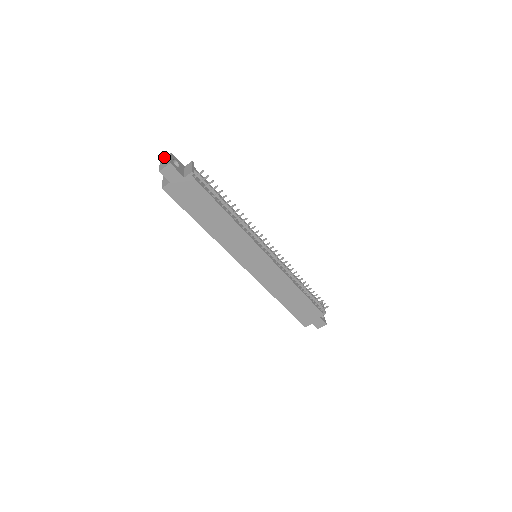
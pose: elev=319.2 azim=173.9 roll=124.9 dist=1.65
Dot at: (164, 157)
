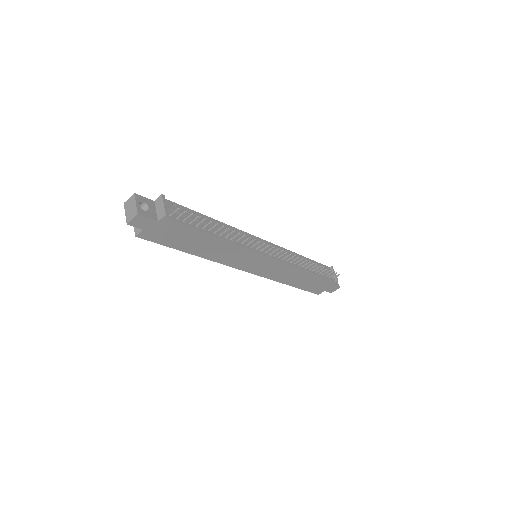
Dot at: occluded
